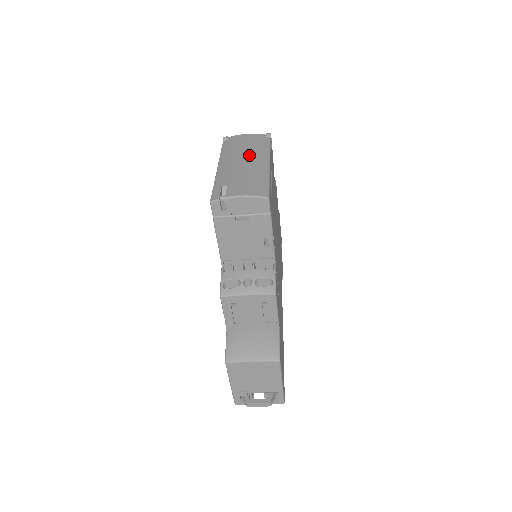
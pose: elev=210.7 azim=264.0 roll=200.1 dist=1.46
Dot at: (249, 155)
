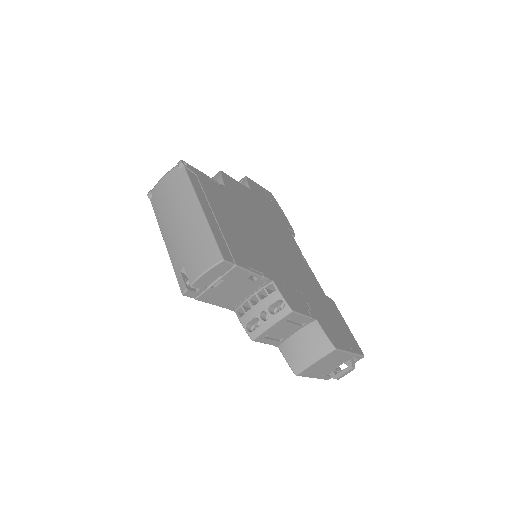
Dot at: (179, 210)
